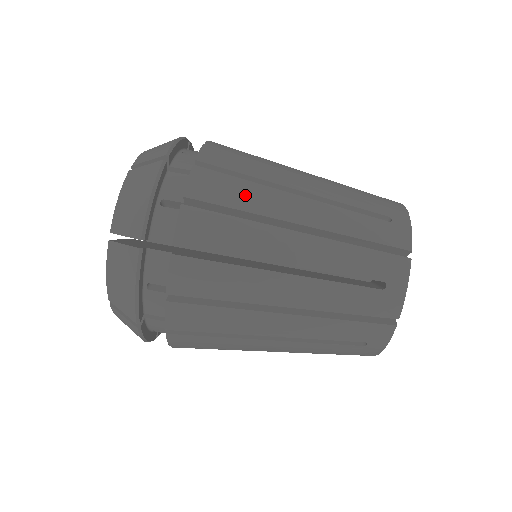
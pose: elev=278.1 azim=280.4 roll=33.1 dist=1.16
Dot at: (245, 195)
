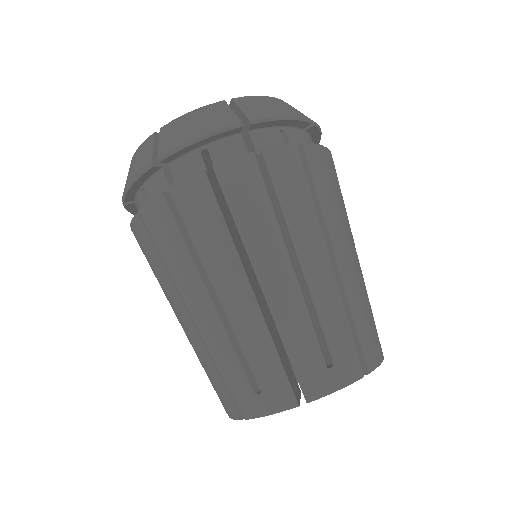
Dot at: (329, 198)
